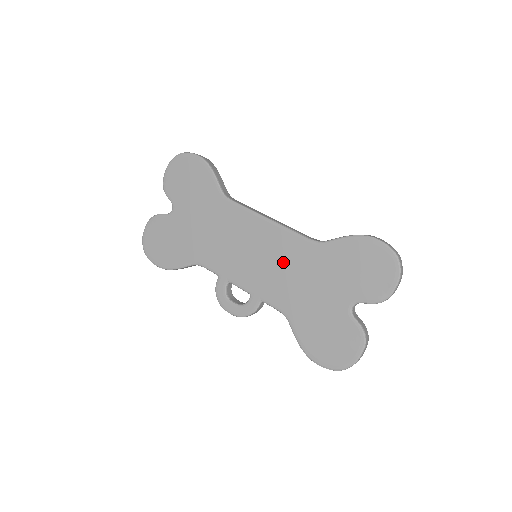
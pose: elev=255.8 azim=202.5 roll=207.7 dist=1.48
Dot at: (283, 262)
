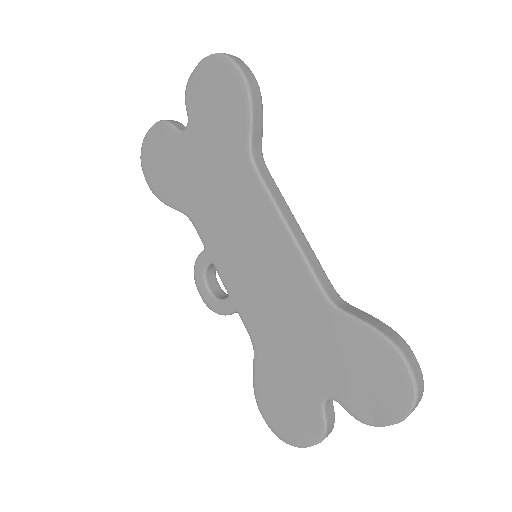
Dot at: (279, 292)
